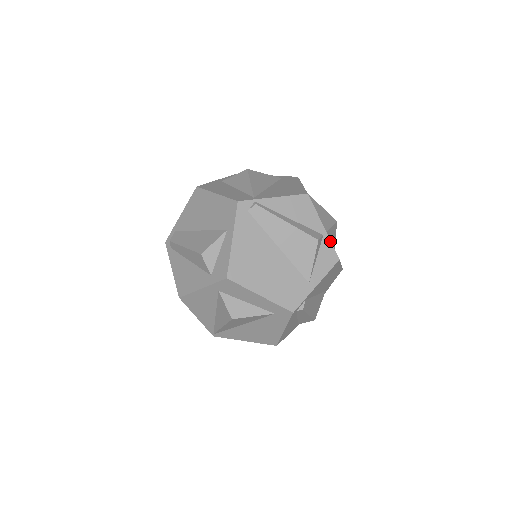
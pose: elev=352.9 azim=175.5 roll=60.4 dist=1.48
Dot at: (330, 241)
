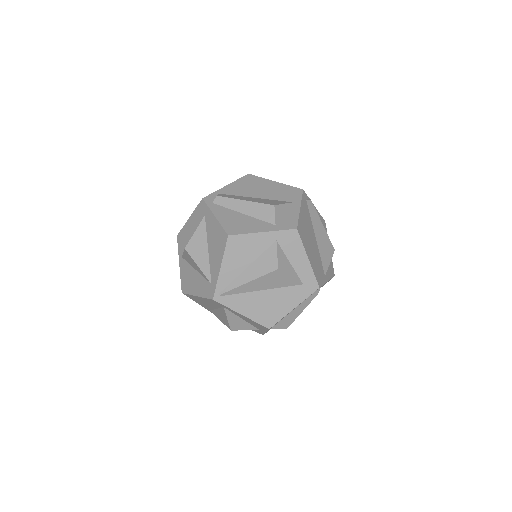
Dot at: occluded
